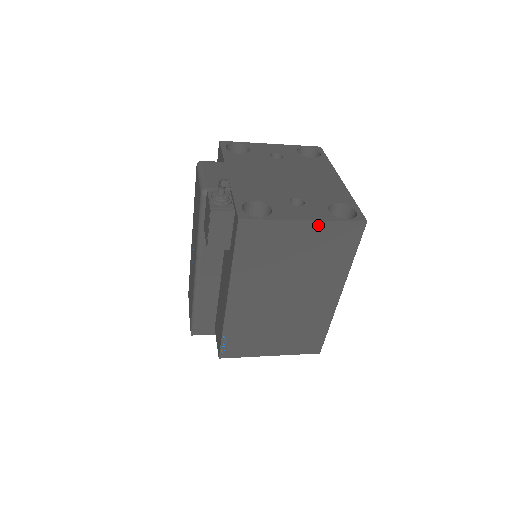
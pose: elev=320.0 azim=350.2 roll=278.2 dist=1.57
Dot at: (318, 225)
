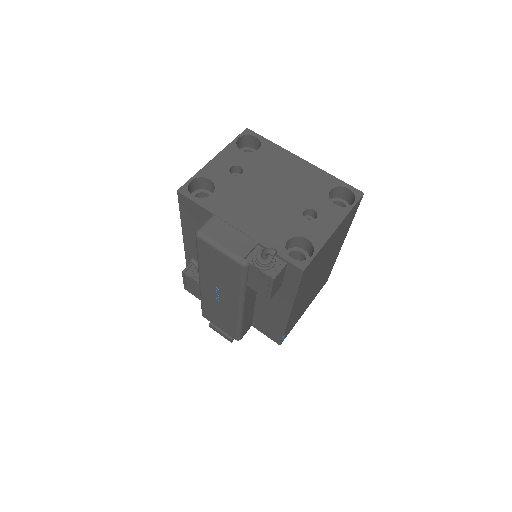
Dot at: (341, 224)
